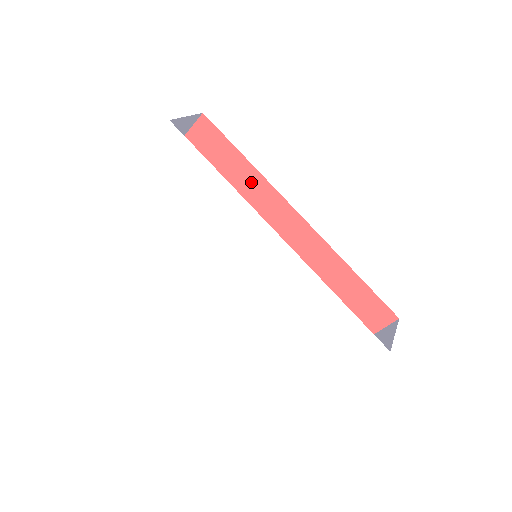
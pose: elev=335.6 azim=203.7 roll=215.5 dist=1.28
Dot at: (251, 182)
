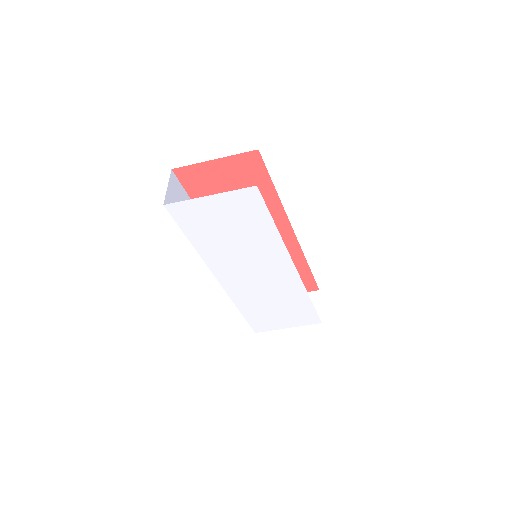
Dot at: (270, 204)
